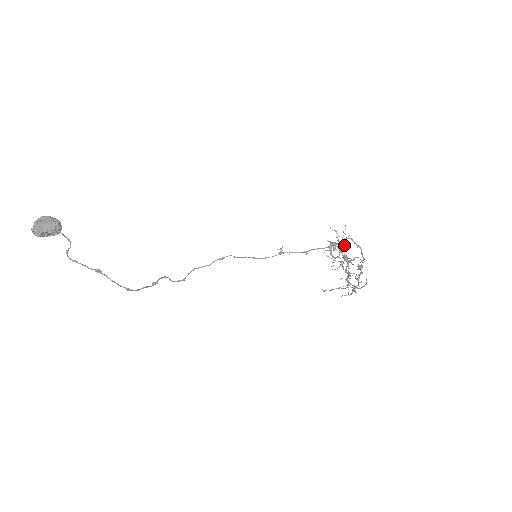
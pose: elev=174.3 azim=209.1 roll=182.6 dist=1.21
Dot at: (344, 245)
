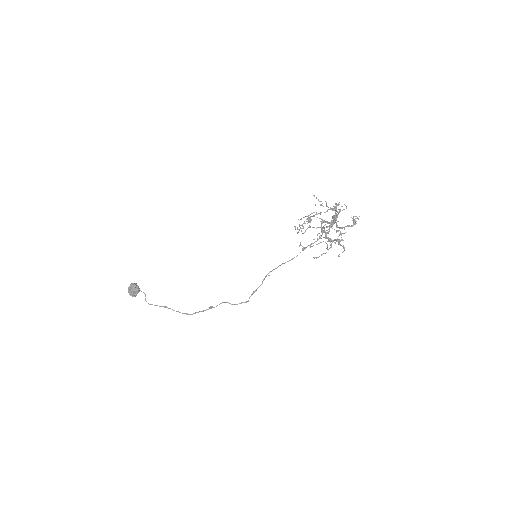
Dot at: occluded
